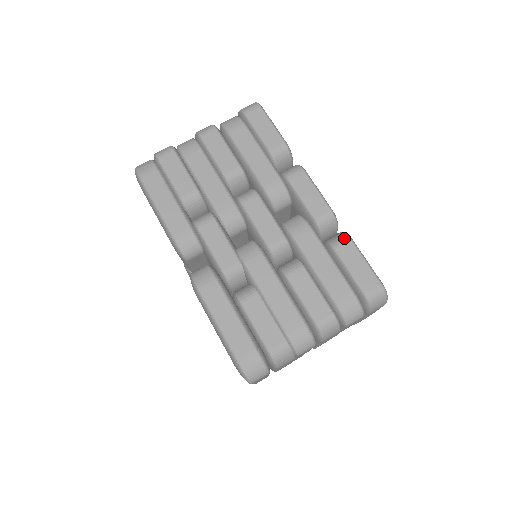
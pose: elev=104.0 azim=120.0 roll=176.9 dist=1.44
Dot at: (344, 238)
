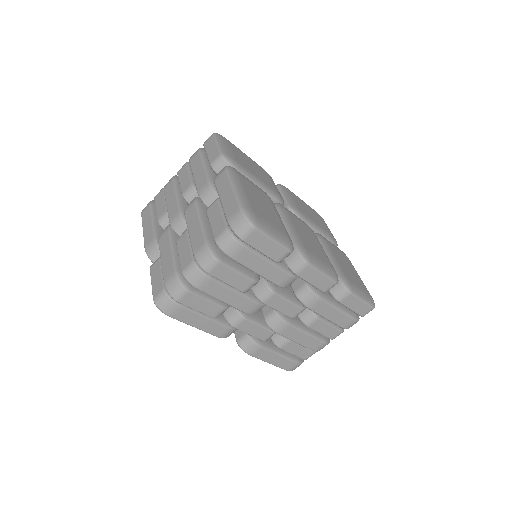
Dot at: (346, 294)
